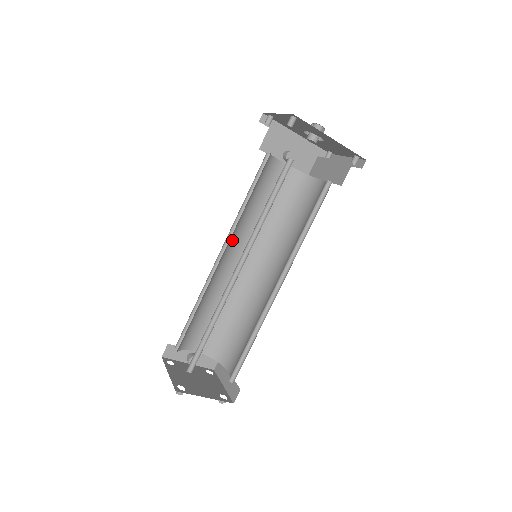
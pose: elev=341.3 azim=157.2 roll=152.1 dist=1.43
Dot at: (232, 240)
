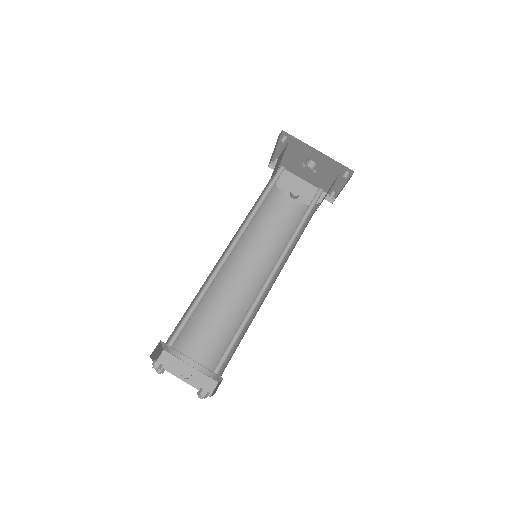
Dot at: (238, 251)
